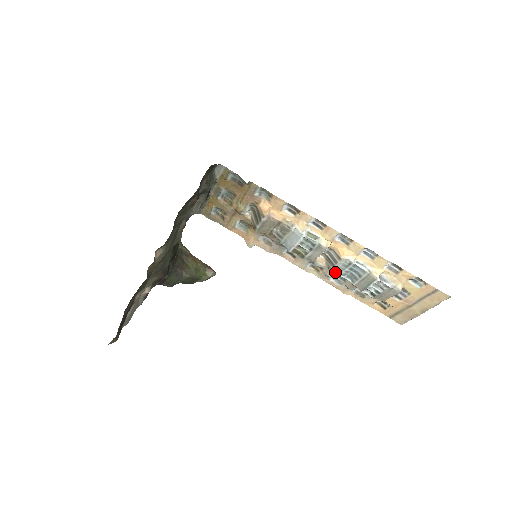
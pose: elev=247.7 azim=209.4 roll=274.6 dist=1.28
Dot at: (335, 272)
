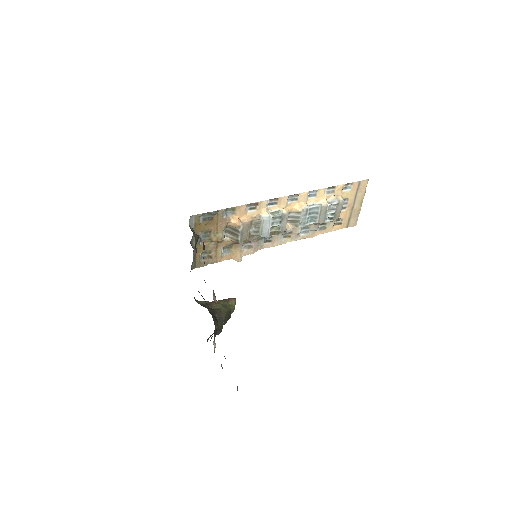
Dot at: (302, 225)
